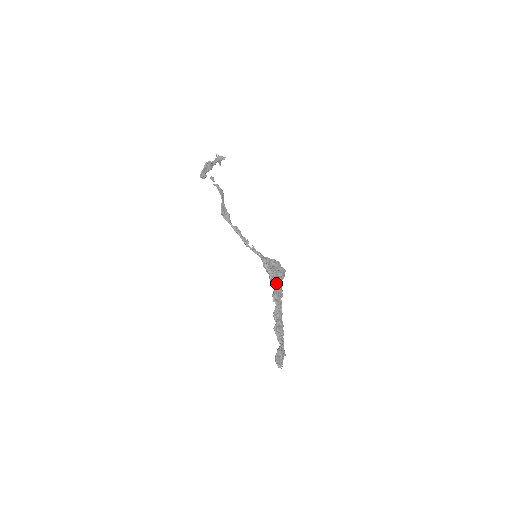
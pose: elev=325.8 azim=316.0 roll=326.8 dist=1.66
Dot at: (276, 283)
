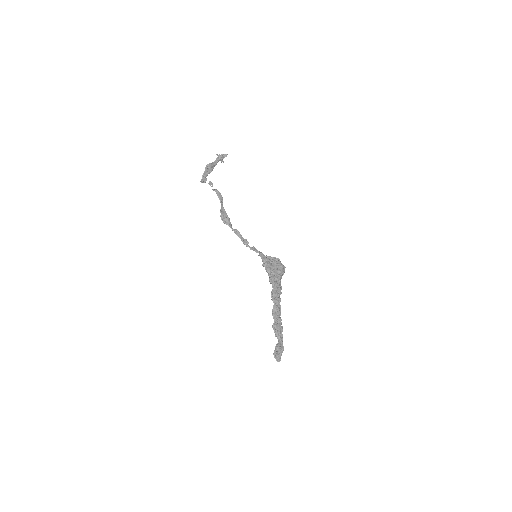
Dot at: (274, 282)
